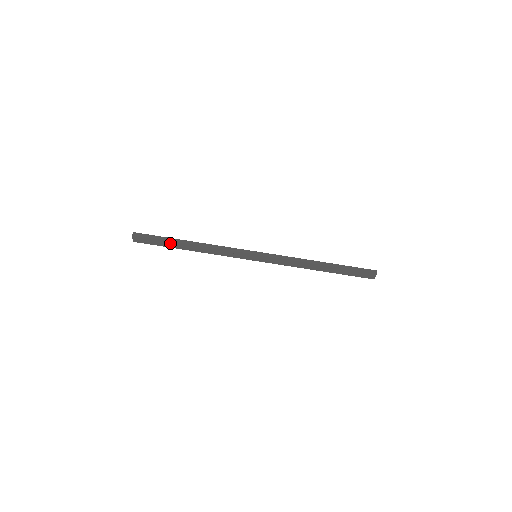
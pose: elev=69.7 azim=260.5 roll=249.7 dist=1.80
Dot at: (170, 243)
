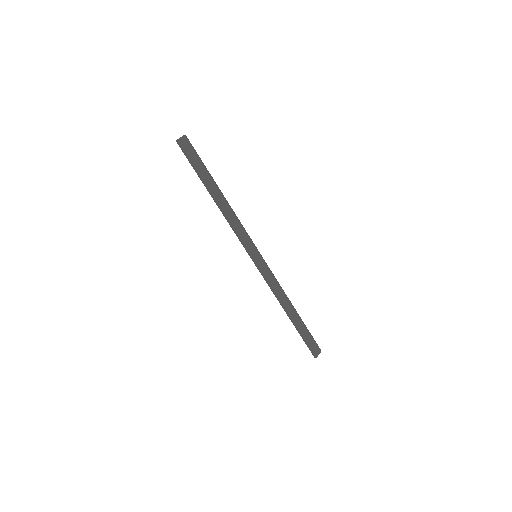
Dot at: (206, 175)
